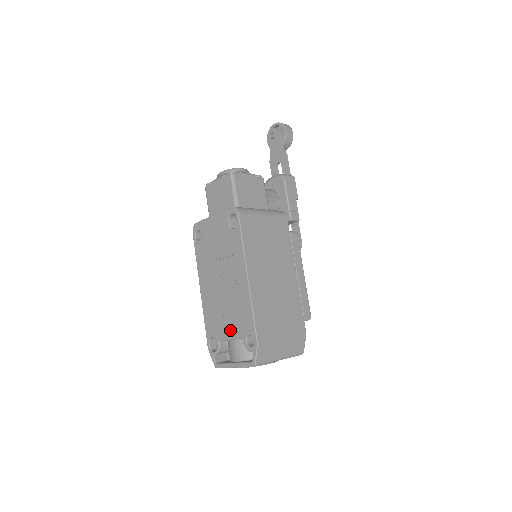
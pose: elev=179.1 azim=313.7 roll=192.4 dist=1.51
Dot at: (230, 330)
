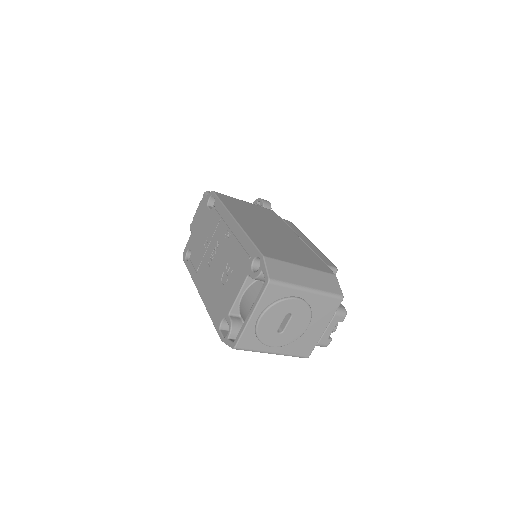
Dot at: (235, 285)
